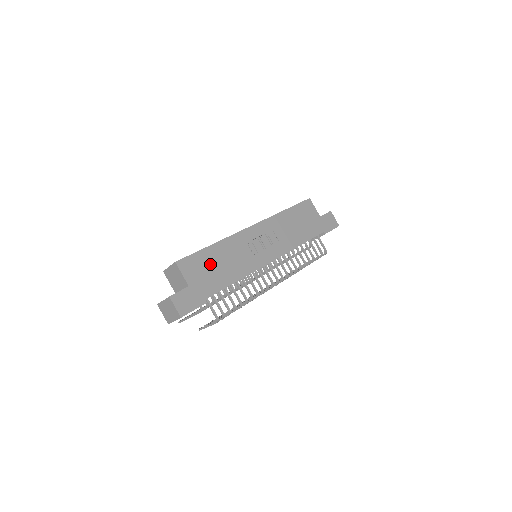
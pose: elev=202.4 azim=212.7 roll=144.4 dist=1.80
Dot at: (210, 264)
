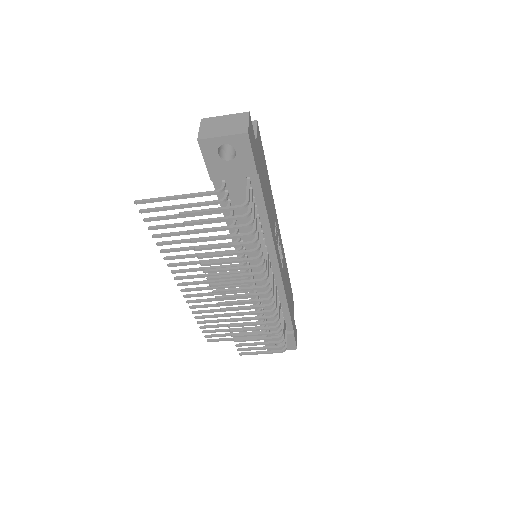
Dot at: (265, 174)
